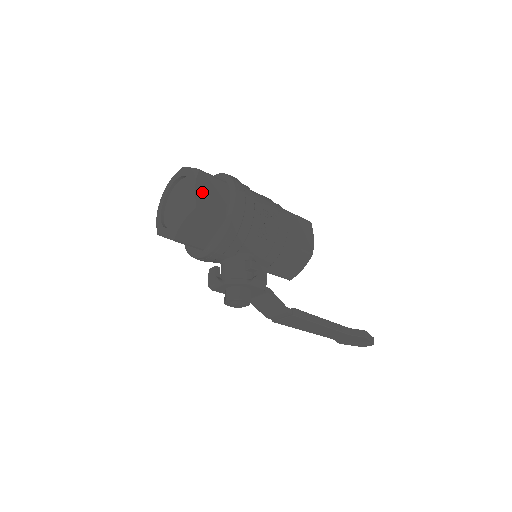
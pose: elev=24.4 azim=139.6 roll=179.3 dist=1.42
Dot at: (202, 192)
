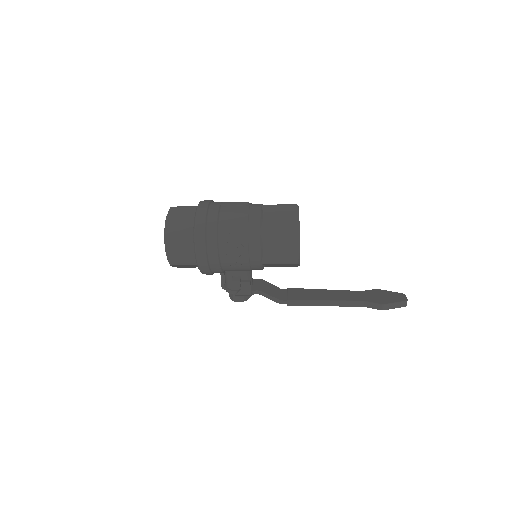
Dot at: (172, 251)
